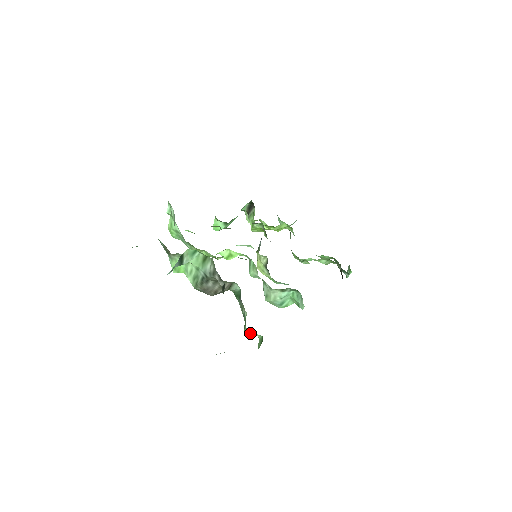
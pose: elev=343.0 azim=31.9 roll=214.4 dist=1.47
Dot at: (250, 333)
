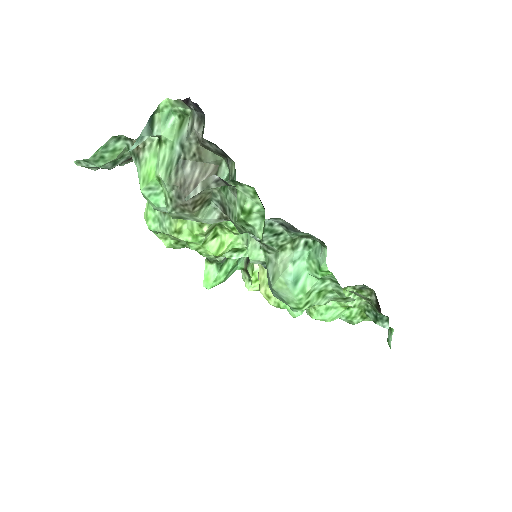
Dot at: (244, 195)
